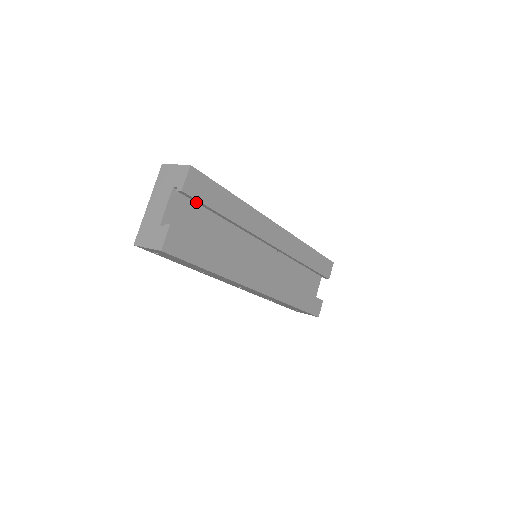
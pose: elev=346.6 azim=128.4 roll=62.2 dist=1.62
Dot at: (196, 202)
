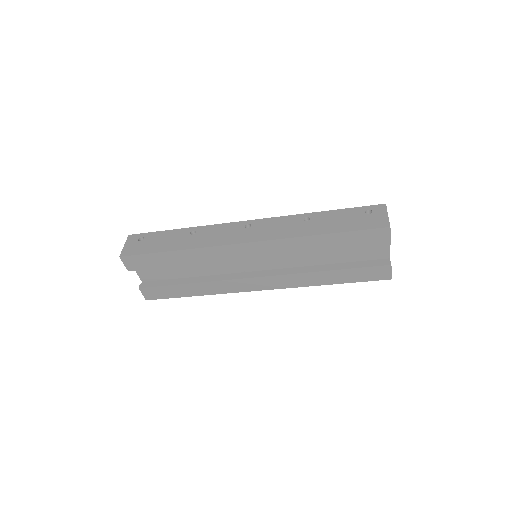
Dot at: occluded
